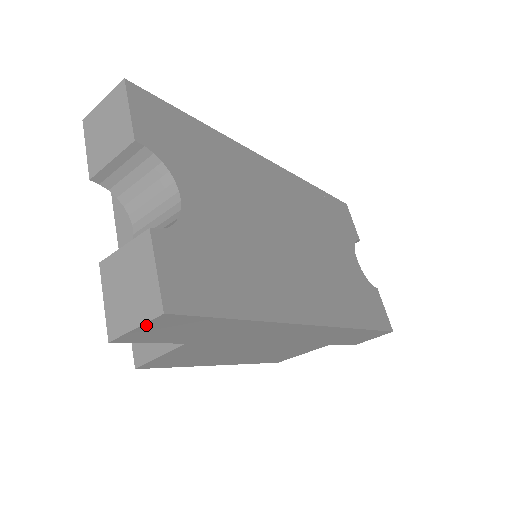
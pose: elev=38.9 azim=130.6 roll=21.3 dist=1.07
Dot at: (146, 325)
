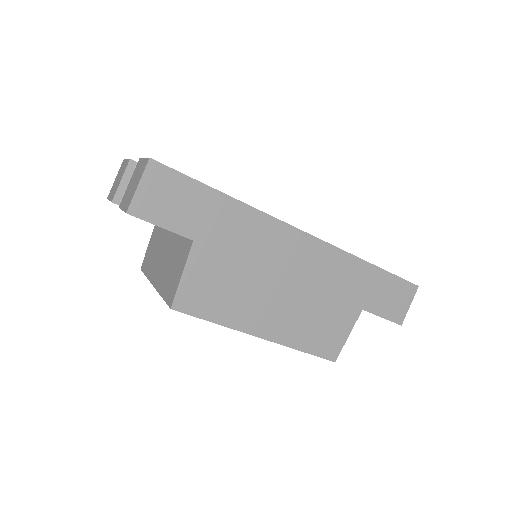
Dot at: (144, 180)
